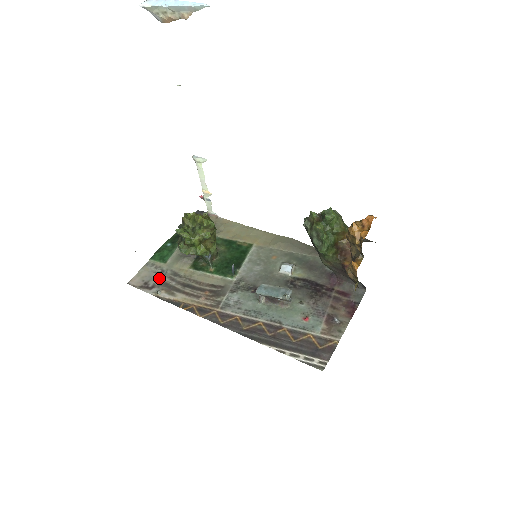
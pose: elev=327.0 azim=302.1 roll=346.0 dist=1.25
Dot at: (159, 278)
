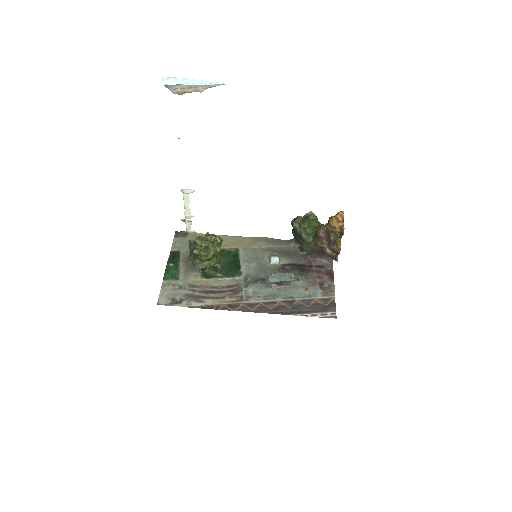
Dot at: (182, 293)
